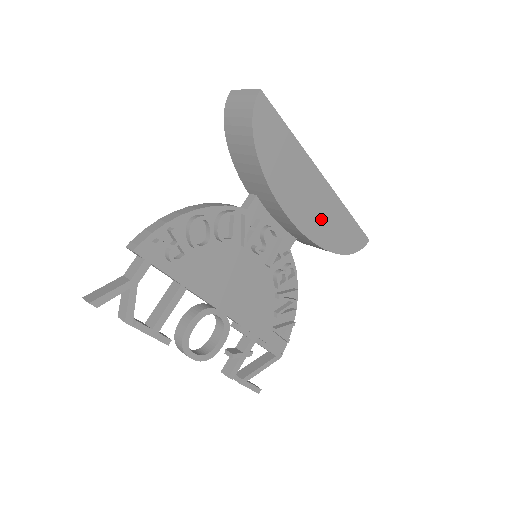
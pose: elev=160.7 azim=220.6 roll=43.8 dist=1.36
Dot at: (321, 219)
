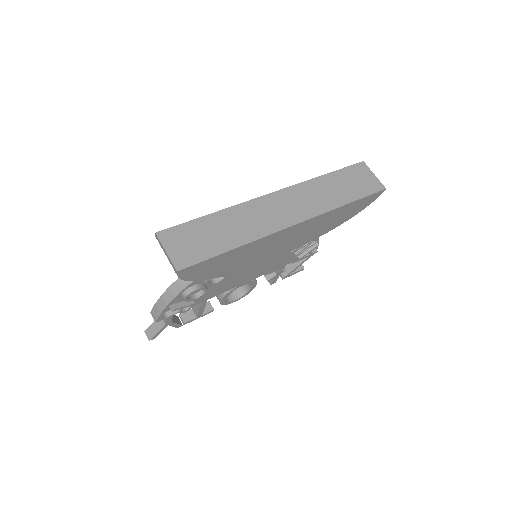
Dot at: (307, 234)
